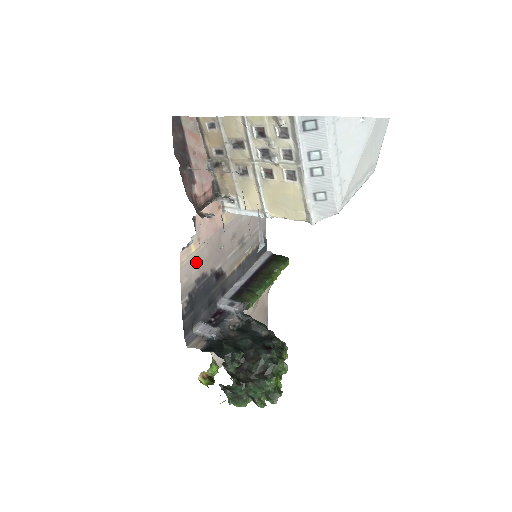
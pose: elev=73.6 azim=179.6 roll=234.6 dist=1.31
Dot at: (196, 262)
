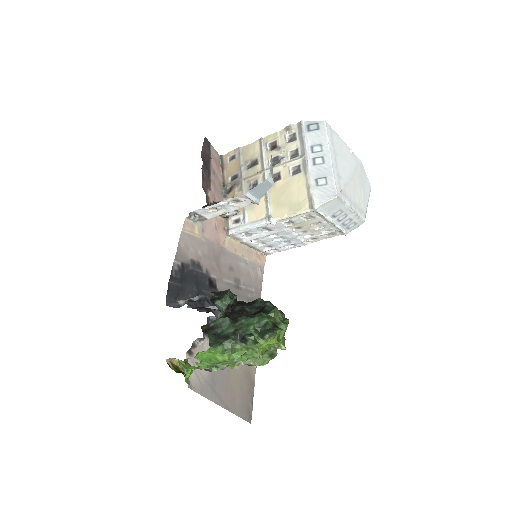
Dot at: (196, 245)
